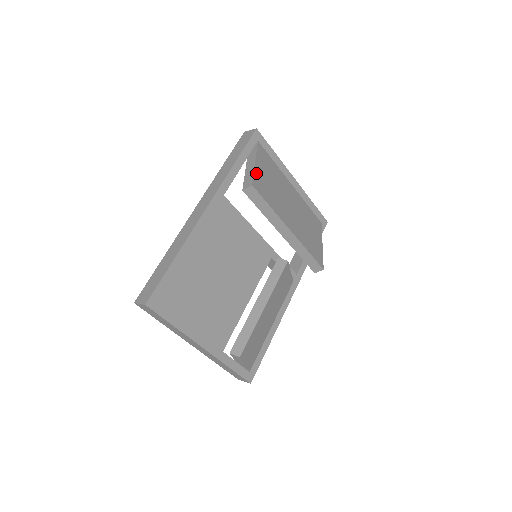
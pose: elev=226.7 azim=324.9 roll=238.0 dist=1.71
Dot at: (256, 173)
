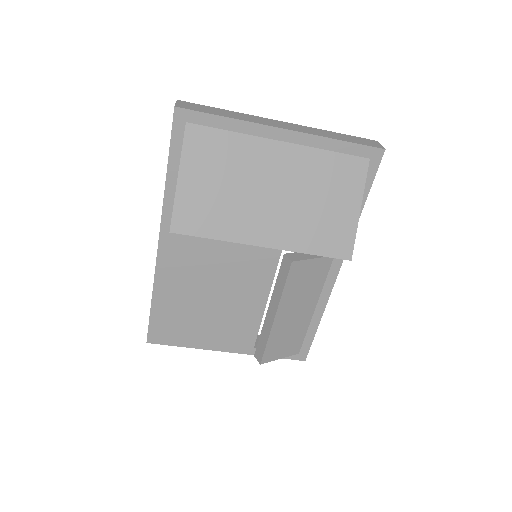
Dot at: (179, 200)
